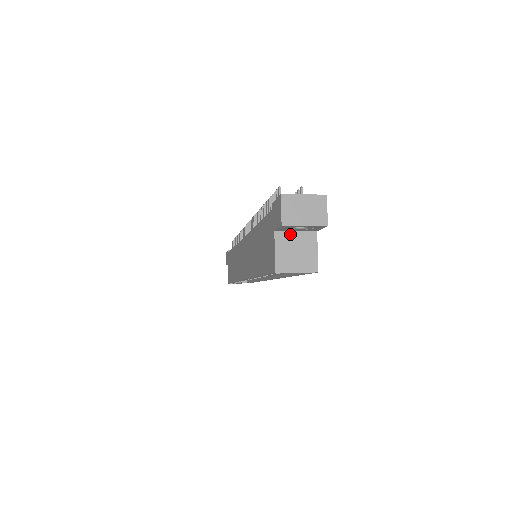
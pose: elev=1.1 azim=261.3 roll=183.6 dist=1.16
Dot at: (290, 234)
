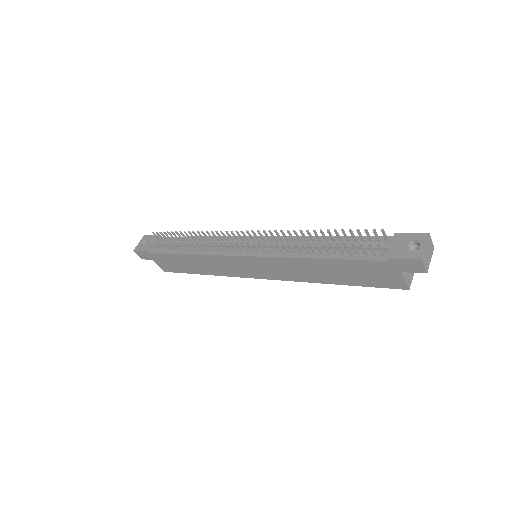
Dot at: occluded
